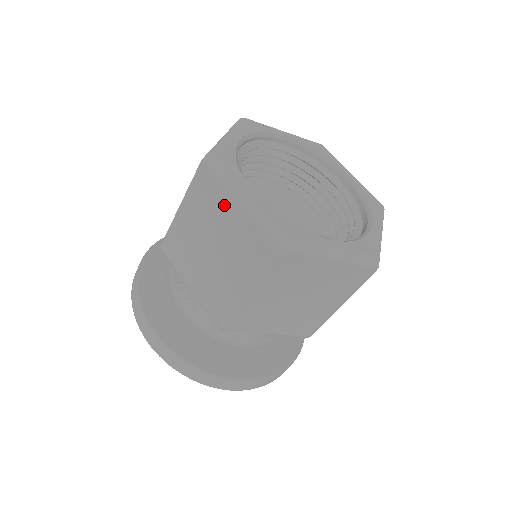
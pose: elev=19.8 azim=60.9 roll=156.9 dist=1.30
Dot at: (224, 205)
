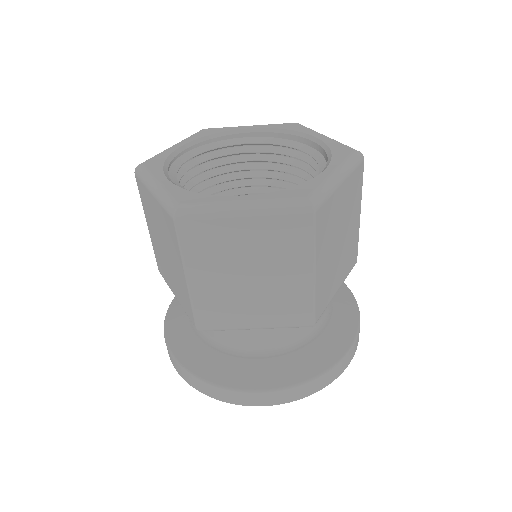
Dot at: (151, 202)
